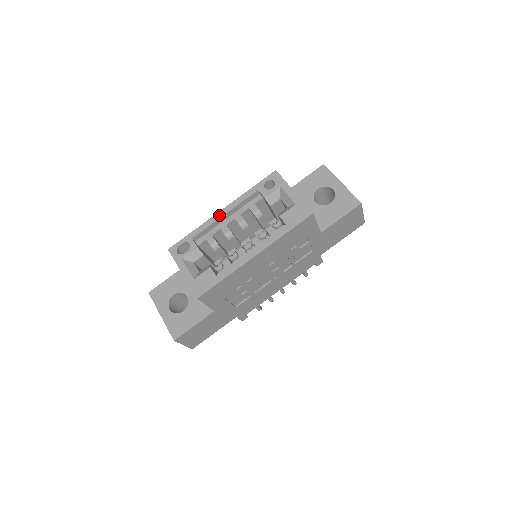
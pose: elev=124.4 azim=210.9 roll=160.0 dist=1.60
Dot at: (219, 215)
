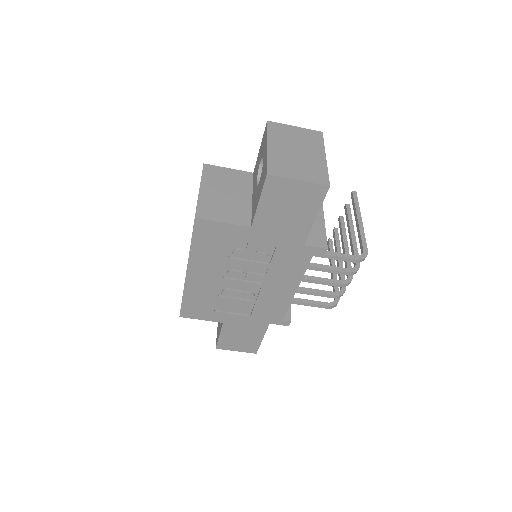
Dot at: occluded
